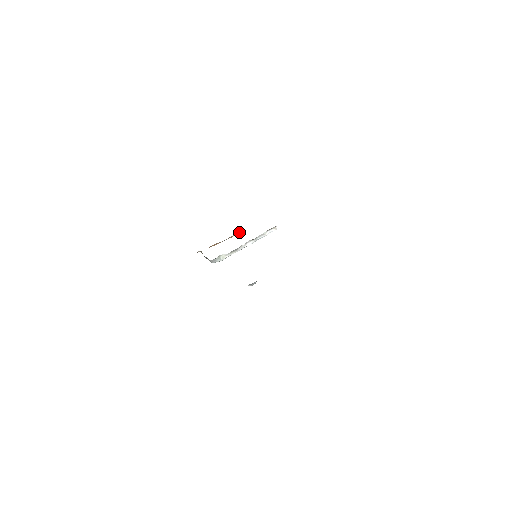
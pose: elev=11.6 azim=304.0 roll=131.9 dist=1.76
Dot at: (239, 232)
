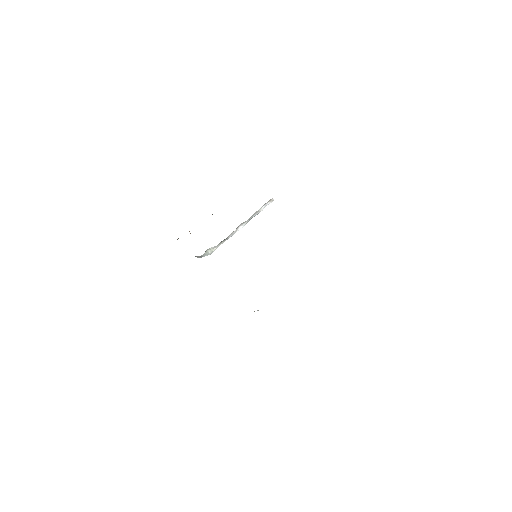
Dot at: occluded
